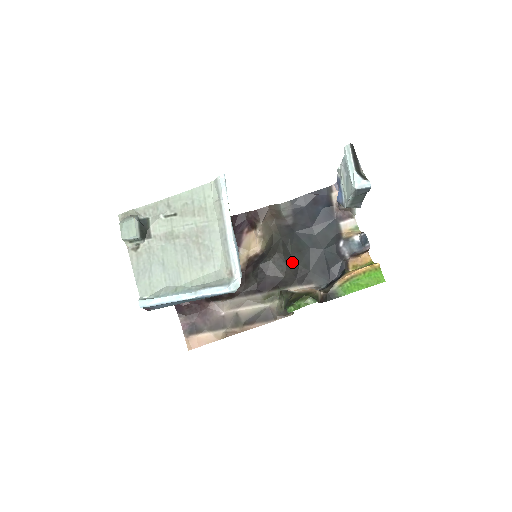
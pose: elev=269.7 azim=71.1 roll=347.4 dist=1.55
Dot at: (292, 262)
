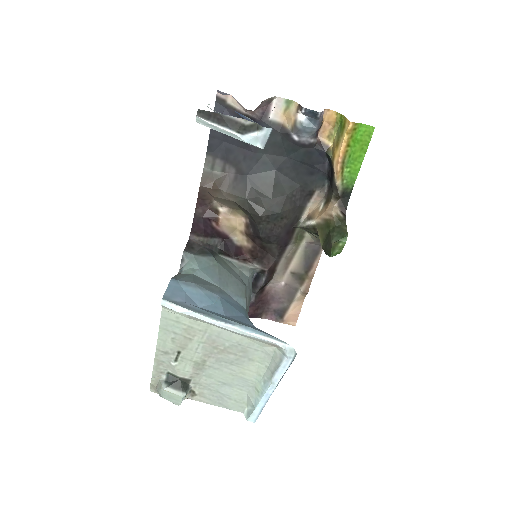
Dot at: (279, 203)
